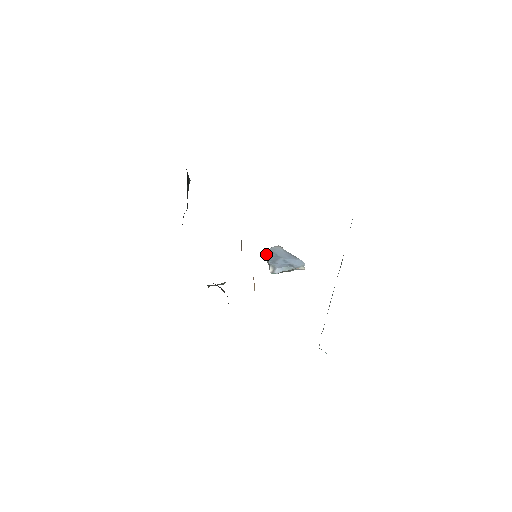
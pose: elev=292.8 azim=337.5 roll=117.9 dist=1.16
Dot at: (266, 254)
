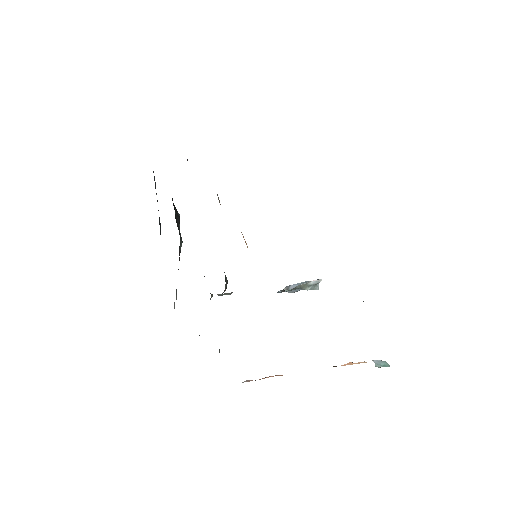
Dot at: occluded
